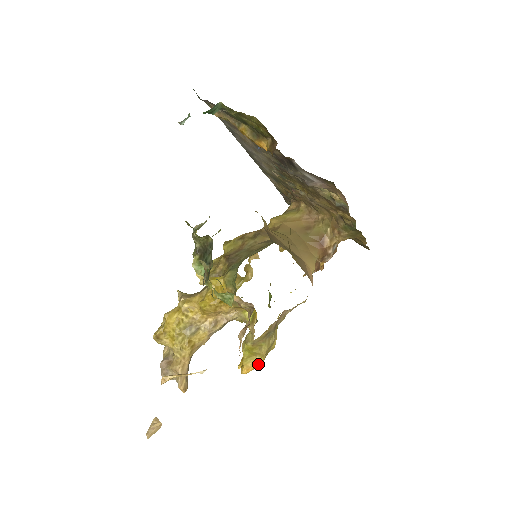
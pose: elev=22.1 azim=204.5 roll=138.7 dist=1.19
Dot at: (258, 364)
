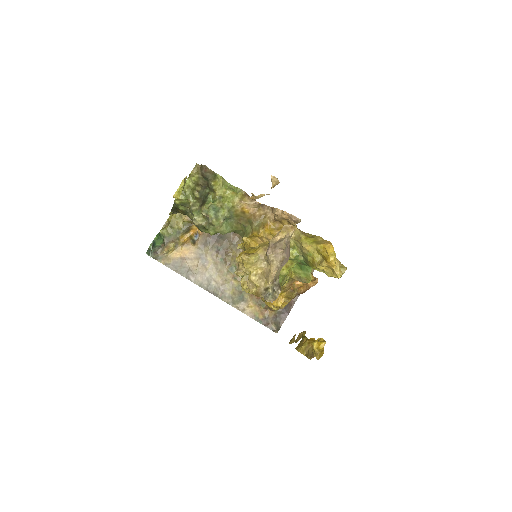
Dot at: (329, 242)
